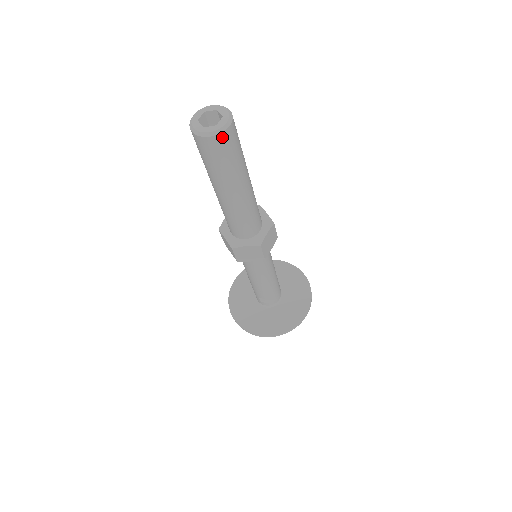
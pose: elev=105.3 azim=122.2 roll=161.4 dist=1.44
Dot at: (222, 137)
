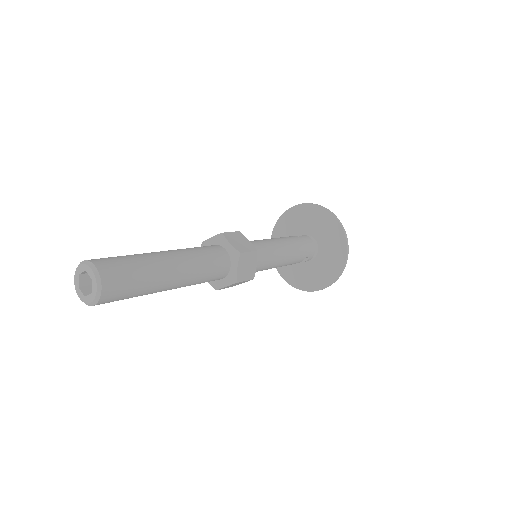
Dot at: (104, 299)
